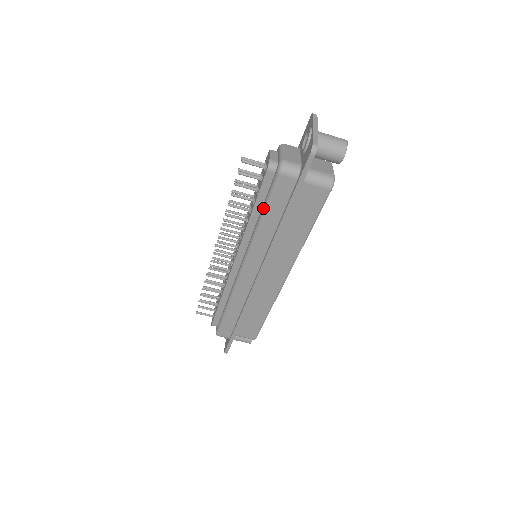
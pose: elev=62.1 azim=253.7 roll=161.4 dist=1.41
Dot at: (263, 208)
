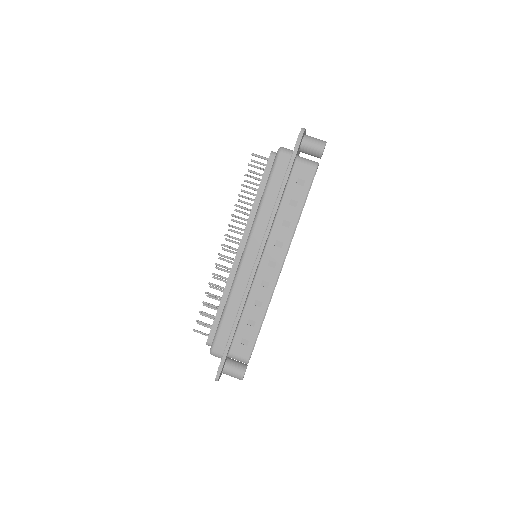
Dot at: (265, 186)
